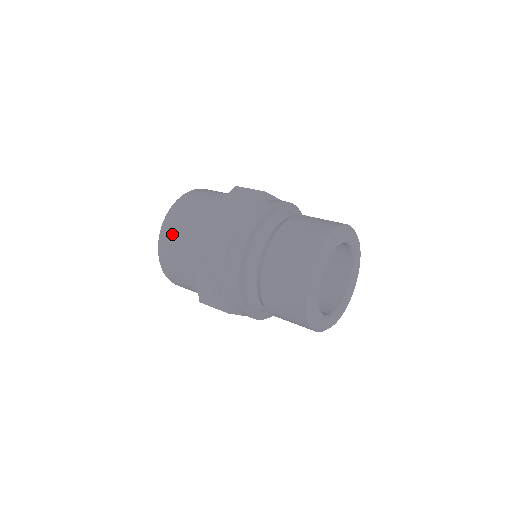
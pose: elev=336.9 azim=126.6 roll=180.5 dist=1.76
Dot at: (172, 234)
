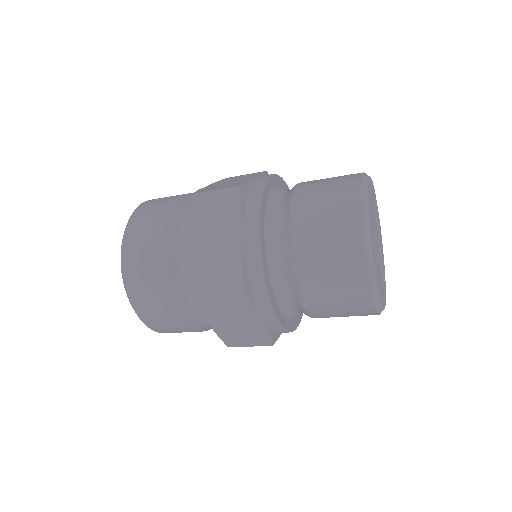
Dot at: occluded
